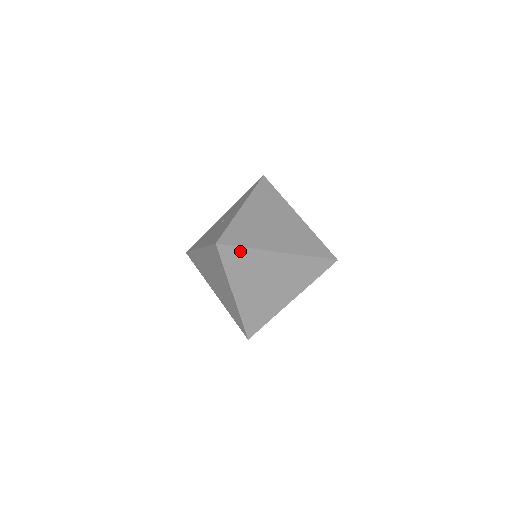
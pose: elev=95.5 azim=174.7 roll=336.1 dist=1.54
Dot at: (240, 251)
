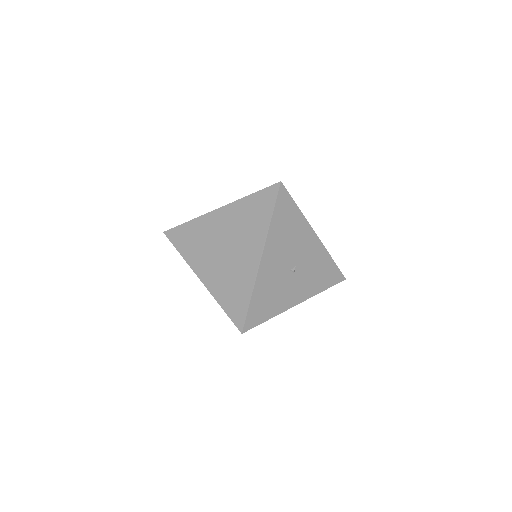
Dot at: (184, 228)
